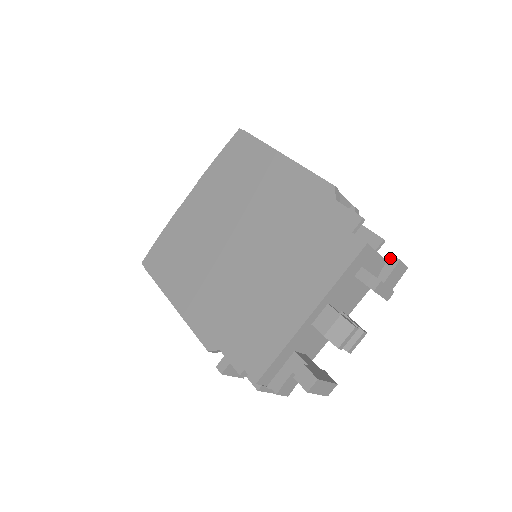
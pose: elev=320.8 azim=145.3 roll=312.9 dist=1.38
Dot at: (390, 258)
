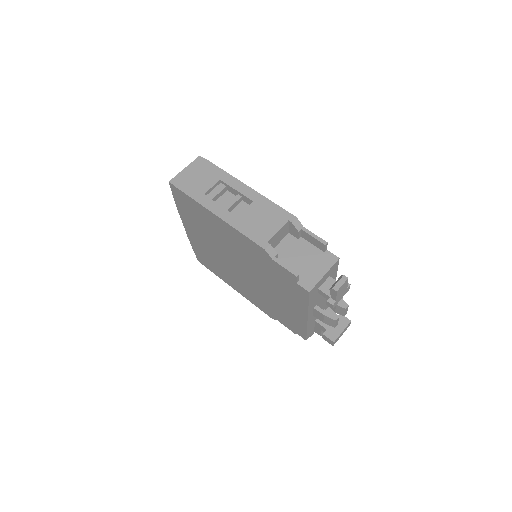
Dot at: (330, 289)
